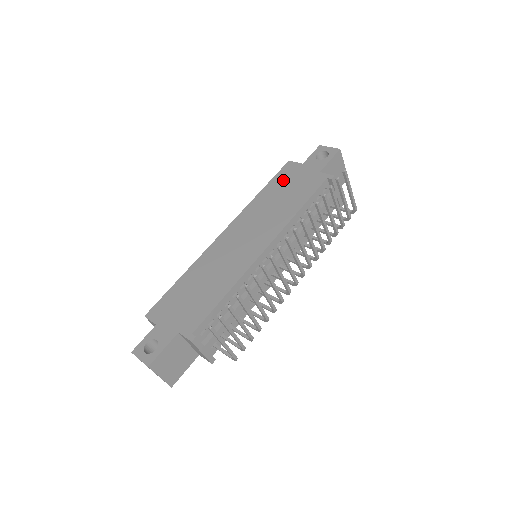
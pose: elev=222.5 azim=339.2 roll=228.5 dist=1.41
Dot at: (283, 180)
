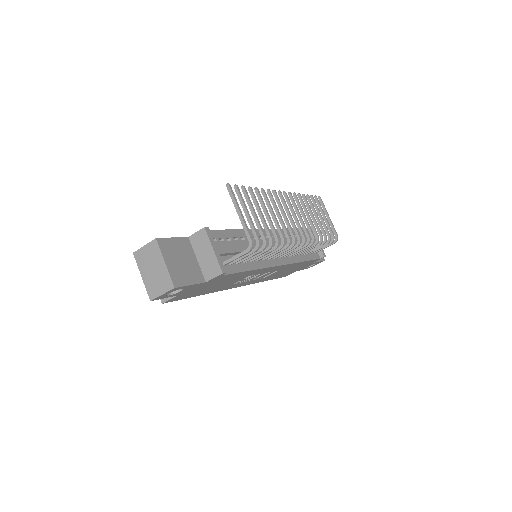
Dot at: occluded
